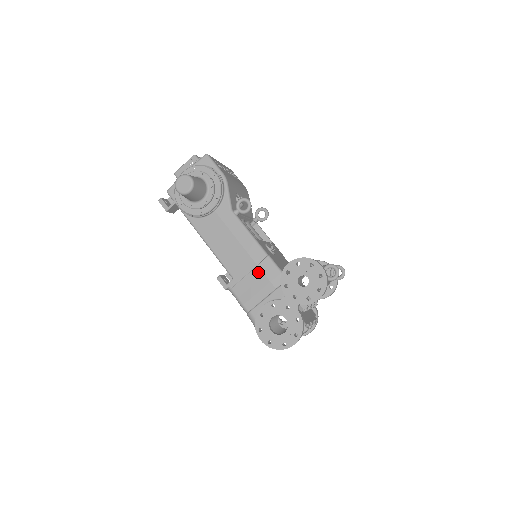
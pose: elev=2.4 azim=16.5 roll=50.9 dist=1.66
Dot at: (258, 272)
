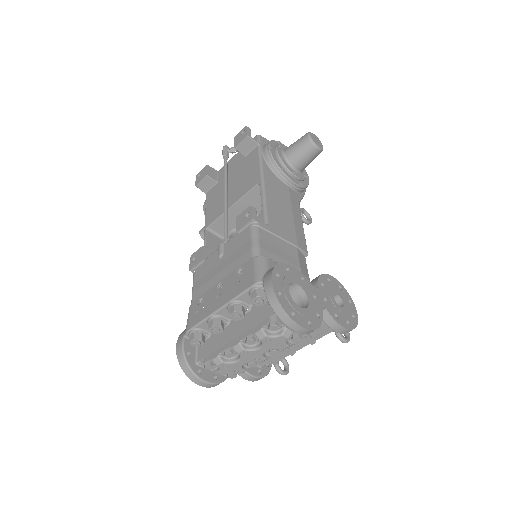
Dot at: (294, 251)
